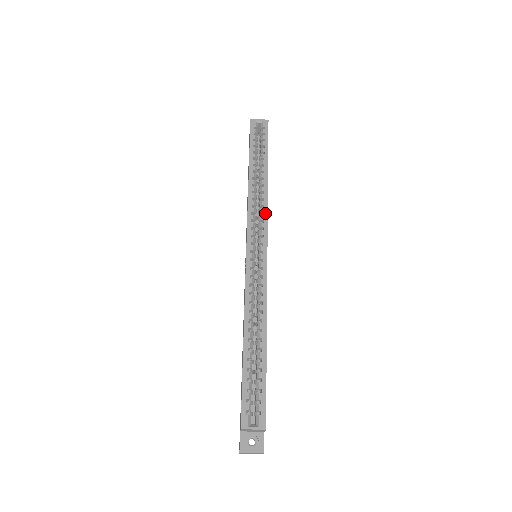
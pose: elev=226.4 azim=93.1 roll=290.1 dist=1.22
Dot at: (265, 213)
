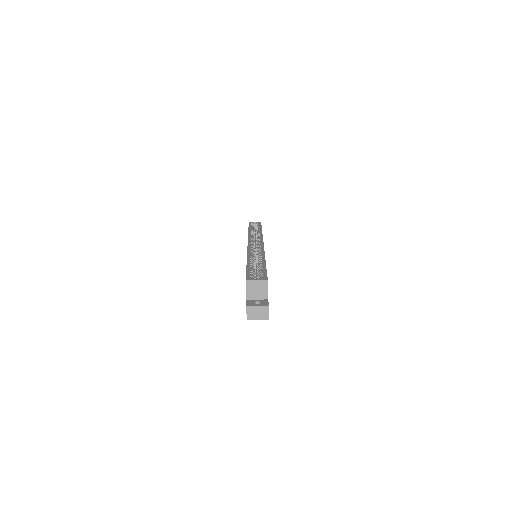
Dot at: (261, 237)
